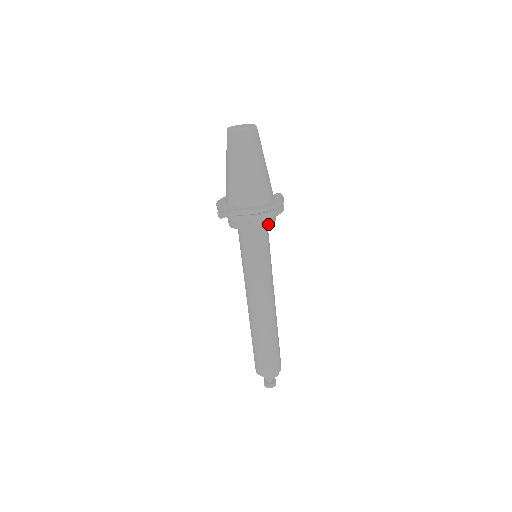
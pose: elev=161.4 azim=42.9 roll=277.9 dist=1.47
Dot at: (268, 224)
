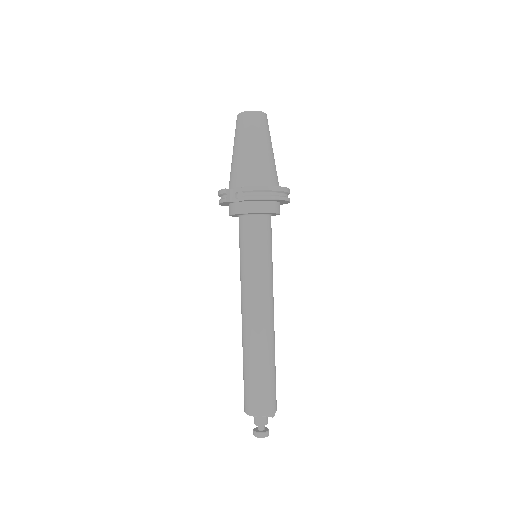
Dot at: (276, 211)
